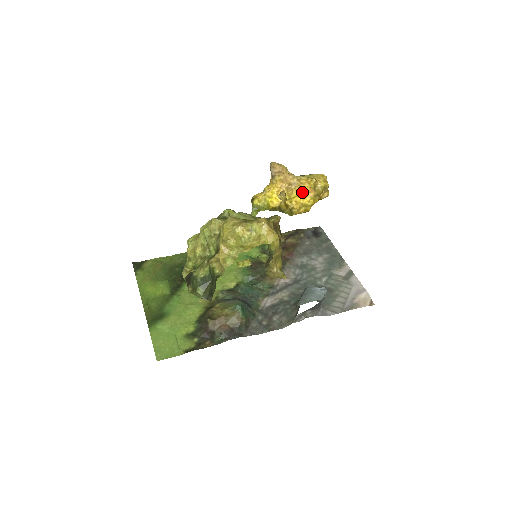
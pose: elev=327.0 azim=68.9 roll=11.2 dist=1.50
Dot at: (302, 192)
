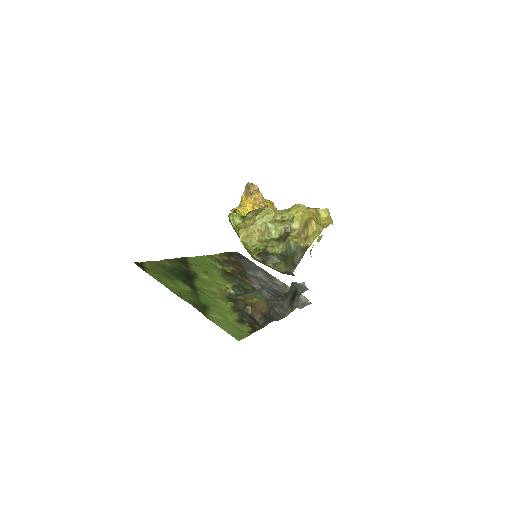
Dot at: occluded
